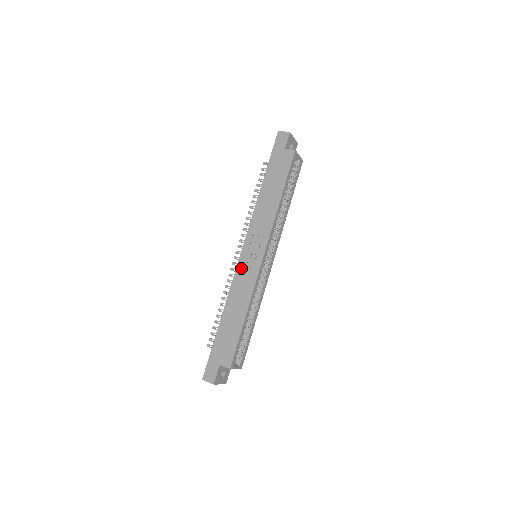
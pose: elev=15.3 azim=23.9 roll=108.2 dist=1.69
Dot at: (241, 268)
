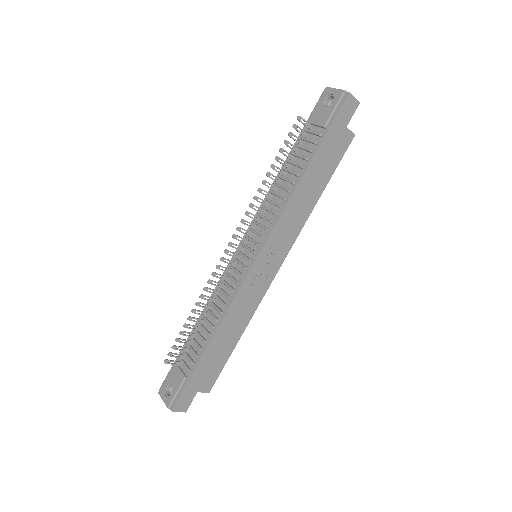
Dot at: (250, 282)
